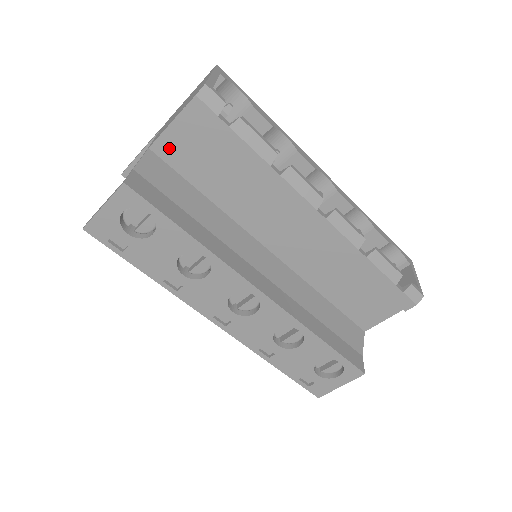
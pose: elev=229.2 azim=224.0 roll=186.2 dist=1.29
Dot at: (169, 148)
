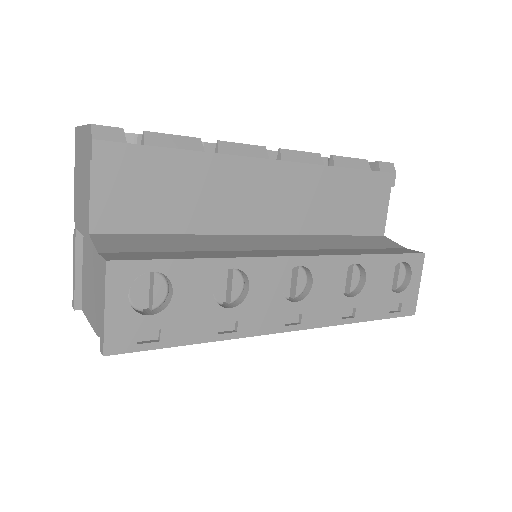
Dot at: (107, 216)
